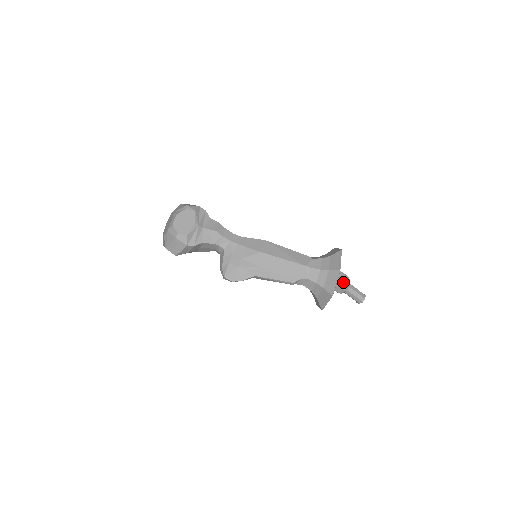
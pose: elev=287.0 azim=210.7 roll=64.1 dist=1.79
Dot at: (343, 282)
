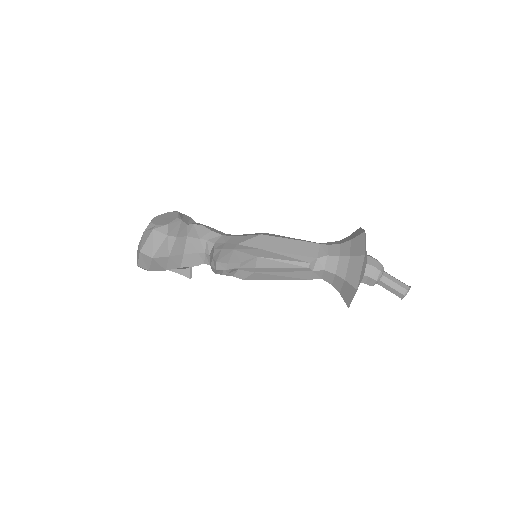
Dot at: (374, 261)
